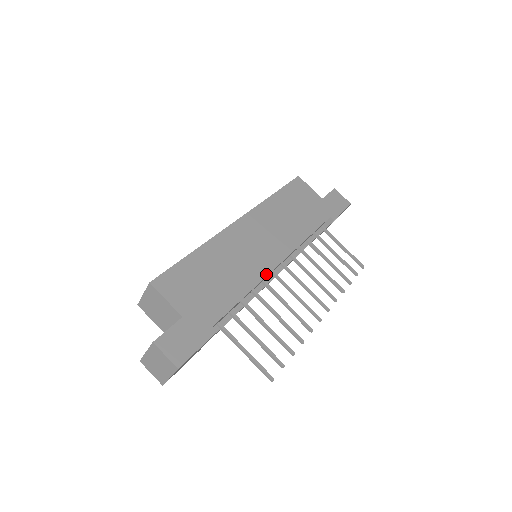
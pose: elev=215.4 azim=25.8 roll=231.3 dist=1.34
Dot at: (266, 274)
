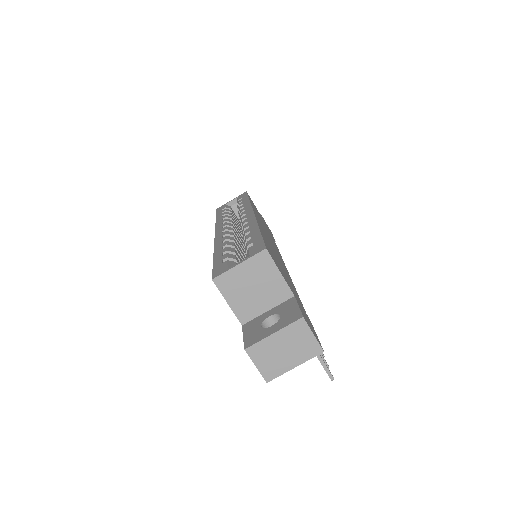
Dot at: occluded
